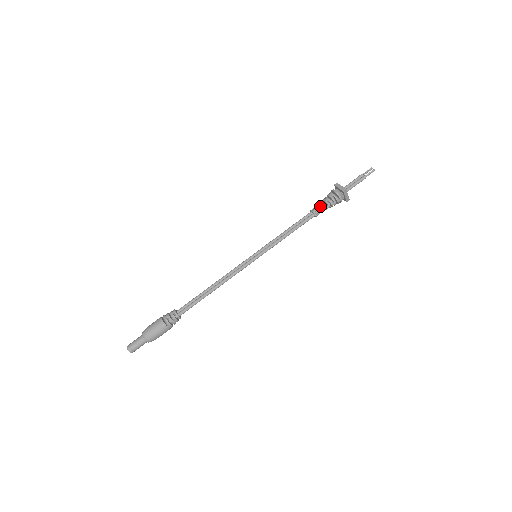
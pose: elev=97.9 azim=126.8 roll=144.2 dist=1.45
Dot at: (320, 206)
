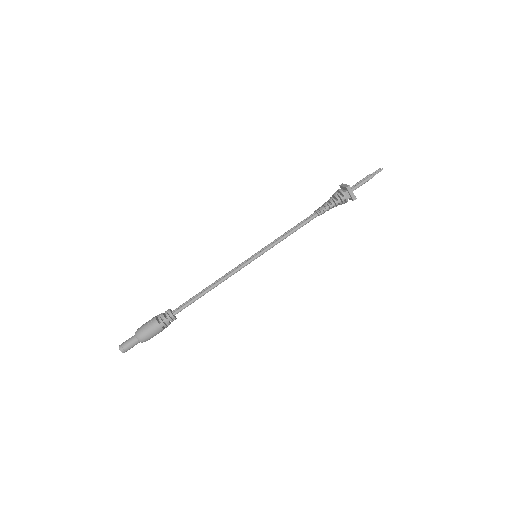
Dot at: (324, 205)
